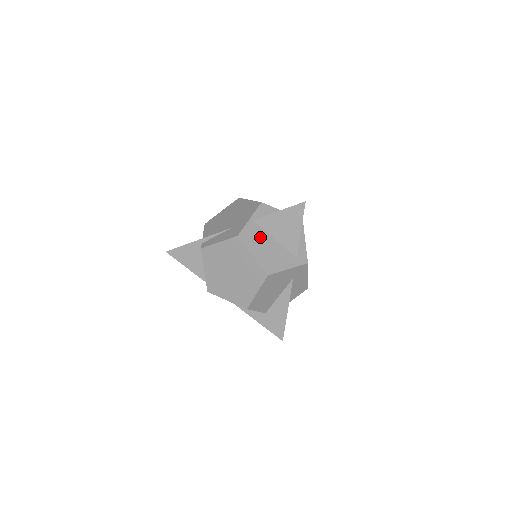
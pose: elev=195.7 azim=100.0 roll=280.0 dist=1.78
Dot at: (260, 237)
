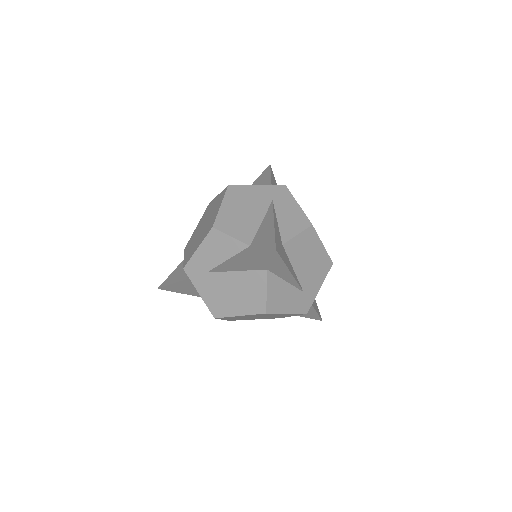
Dot at: occluded
